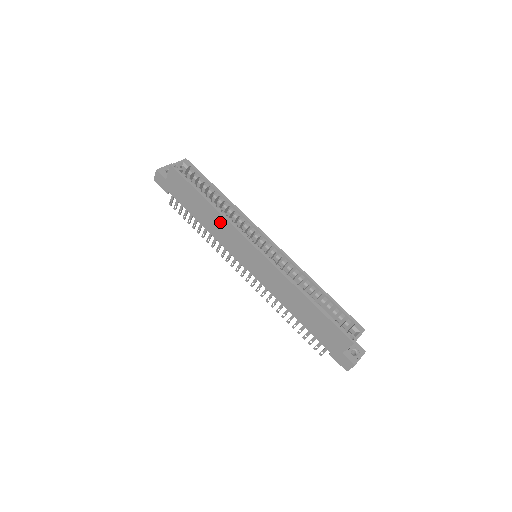
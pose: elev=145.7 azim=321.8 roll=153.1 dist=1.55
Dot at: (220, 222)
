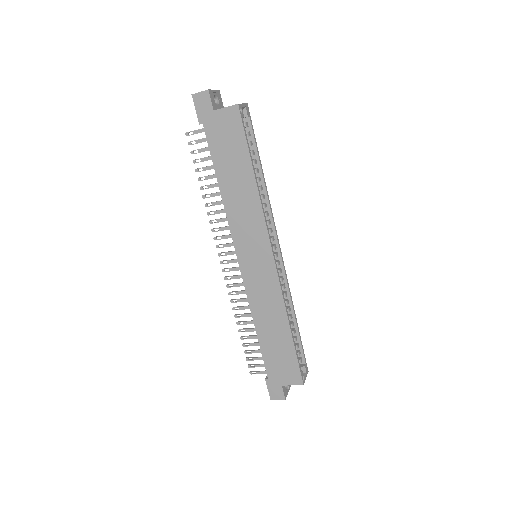
Dot at: (250, 204)
